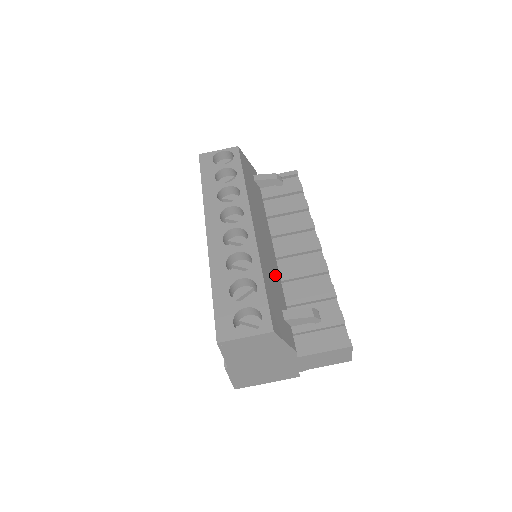
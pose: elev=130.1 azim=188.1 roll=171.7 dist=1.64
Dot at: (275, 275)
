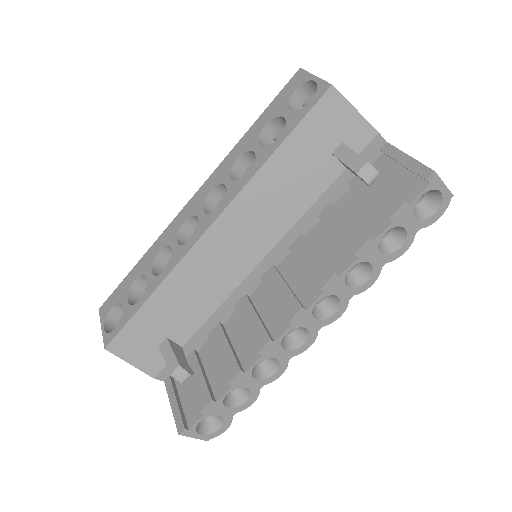
Dot at: (204, 300)
